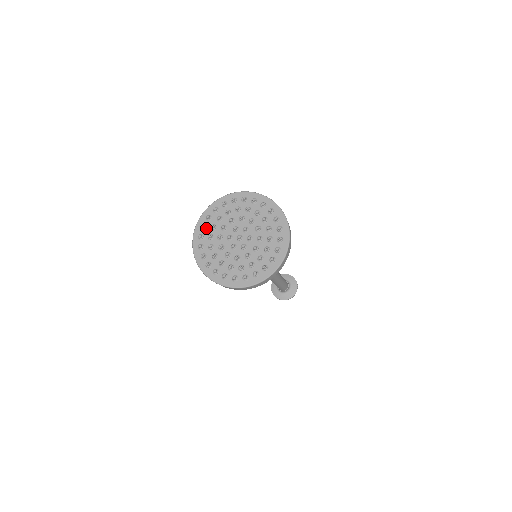
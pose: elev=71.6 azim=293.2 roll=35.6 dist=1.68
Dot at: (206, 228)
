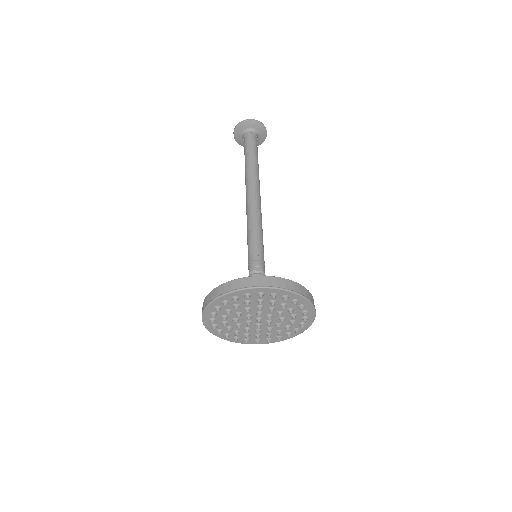
Dot at: (227, 304)
